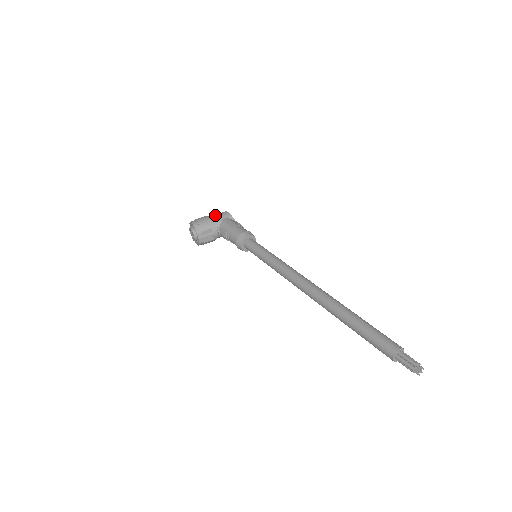
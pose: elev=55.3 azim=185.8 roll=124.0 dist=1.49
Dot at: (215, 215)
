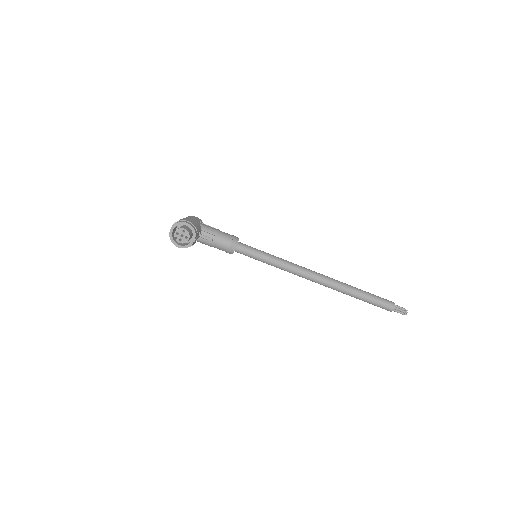
Dot at: (192, 218)
